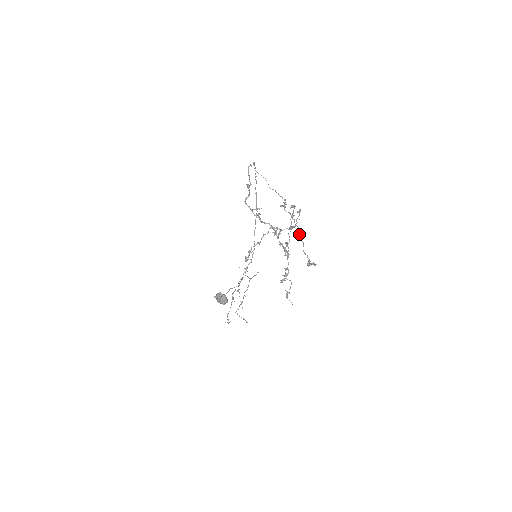
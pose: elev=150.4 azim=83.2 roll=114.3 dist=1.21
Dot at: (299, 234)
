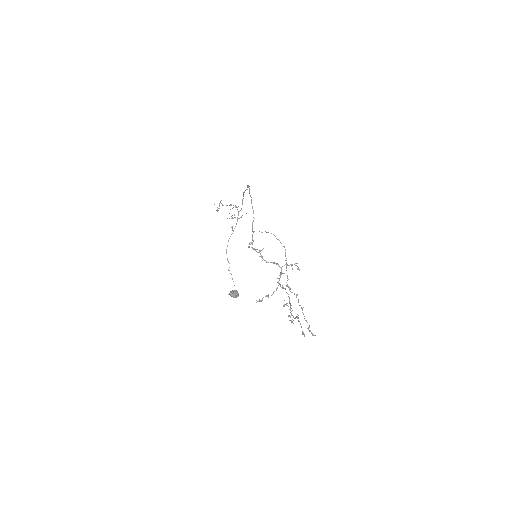
Dot at: occluded
